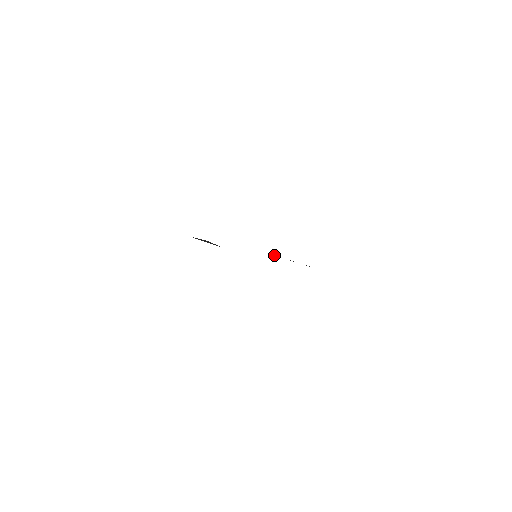
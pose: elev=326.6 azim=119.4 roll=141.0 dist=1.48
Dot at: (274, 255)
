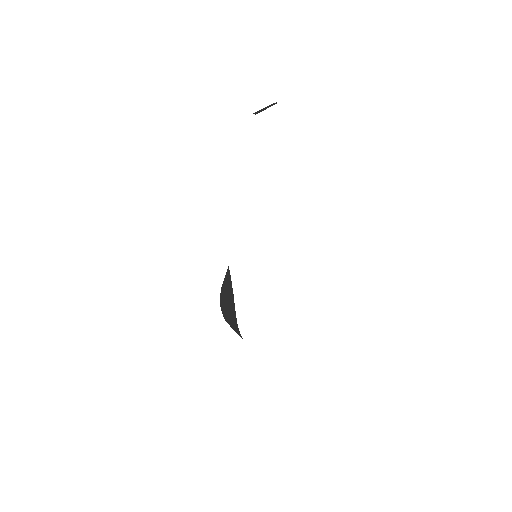
Dot at: (259, 111)
